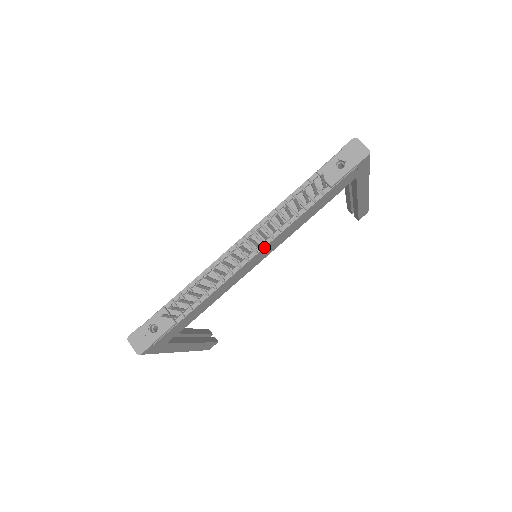
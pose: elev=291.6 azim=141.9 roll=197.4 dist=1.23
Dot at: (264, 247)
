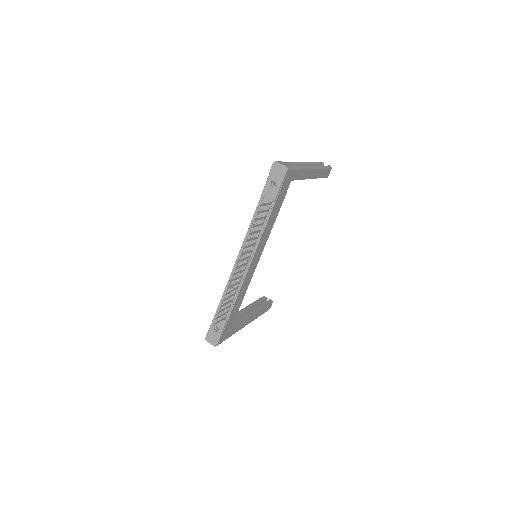
Dot at: (253, 256)
